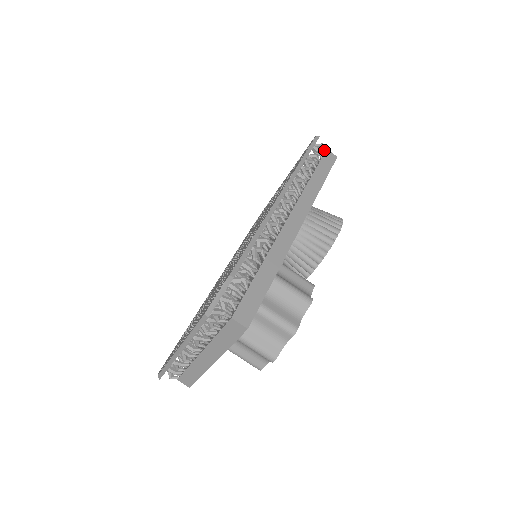
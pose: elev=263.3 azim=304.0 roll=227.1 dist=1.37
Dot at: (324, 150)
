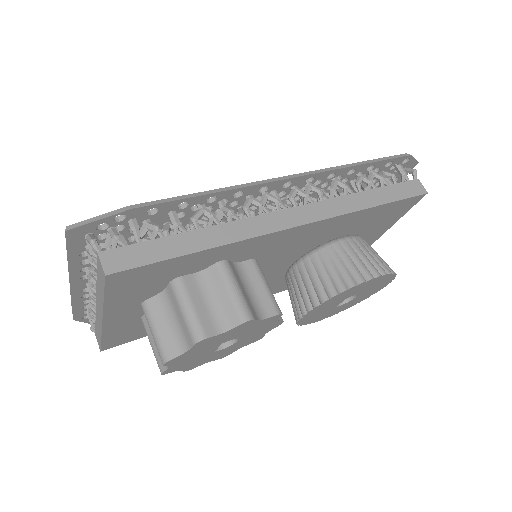
Dot at: (414, 178)
